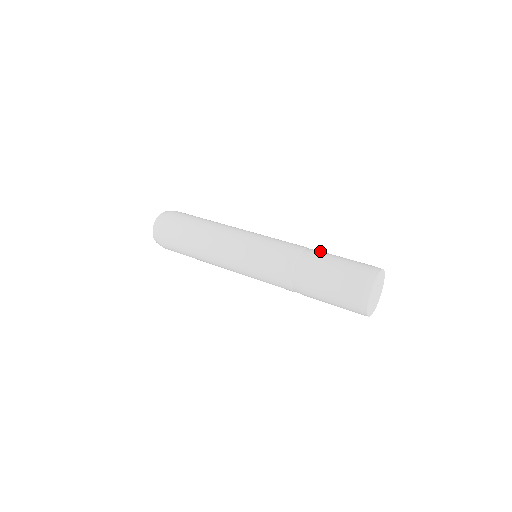
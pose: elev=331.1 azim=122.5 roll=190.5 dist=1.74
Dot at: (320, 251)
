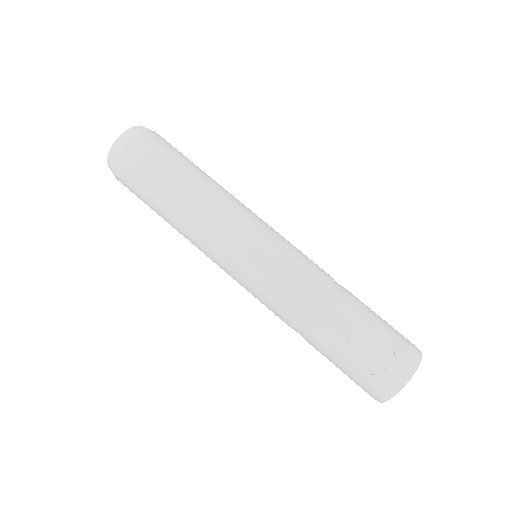
Dot at: (344, 305)
